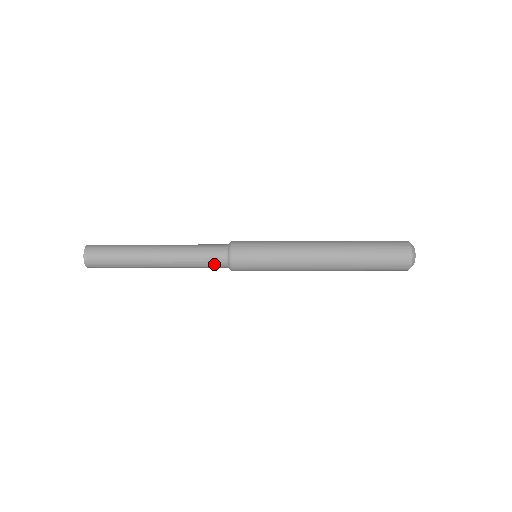
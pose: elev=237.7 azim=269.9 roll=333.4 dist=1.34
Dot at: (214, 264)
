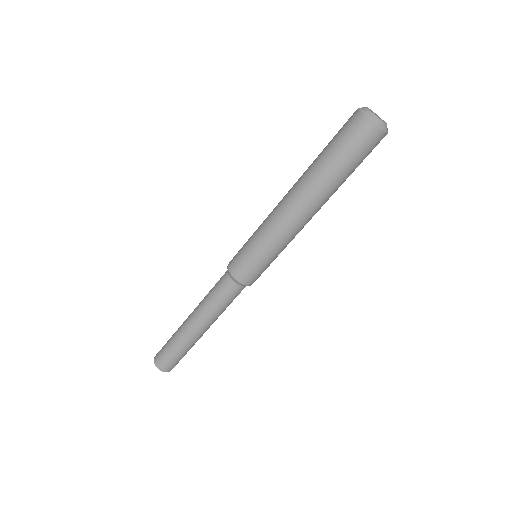
Dot at: (223, 287)
